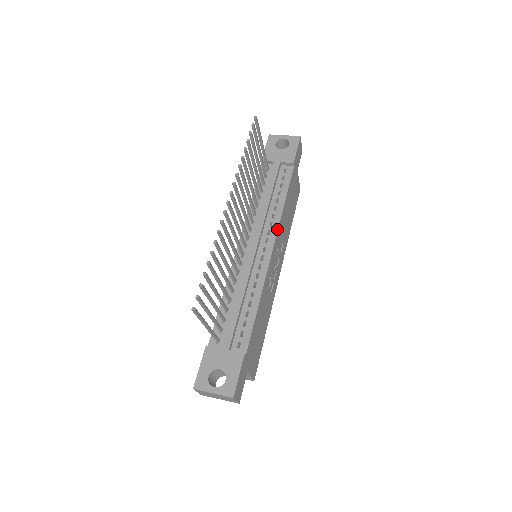
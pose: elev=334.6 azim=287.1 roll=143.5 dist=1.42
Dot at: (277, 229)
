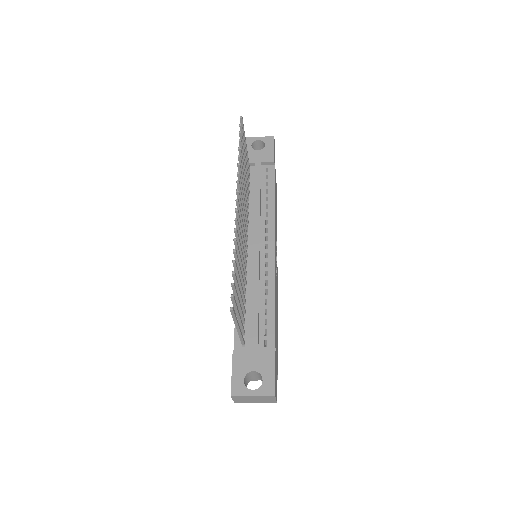
Dot at: (274, 226)
